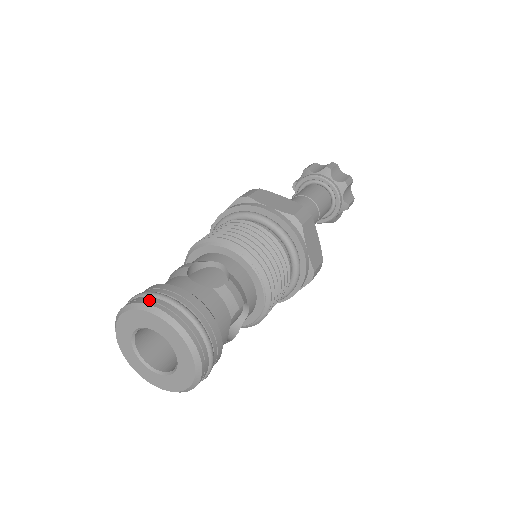
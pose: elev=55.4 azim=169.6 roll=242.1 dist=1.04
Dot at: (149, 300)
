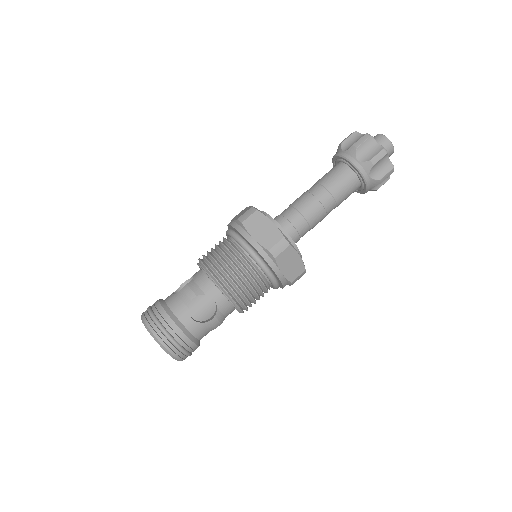
Dot at: occluded
